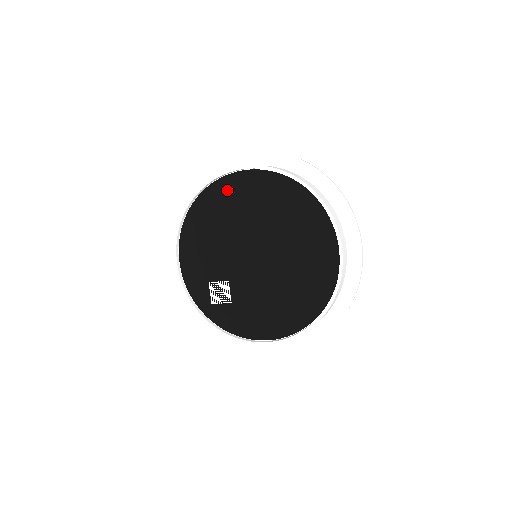
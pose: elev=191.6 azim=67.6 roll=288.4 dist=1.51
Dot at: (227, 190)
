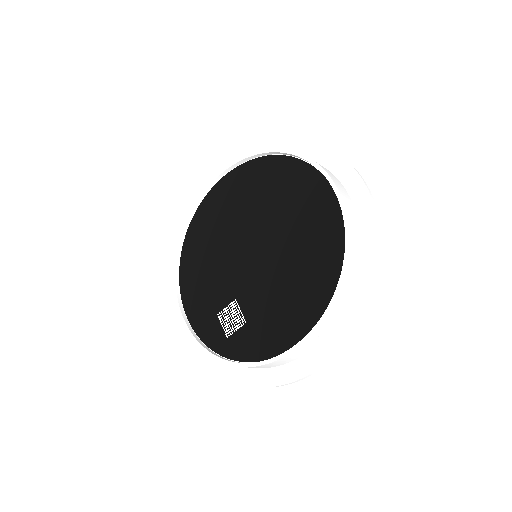
Dot at: (208, 210)
